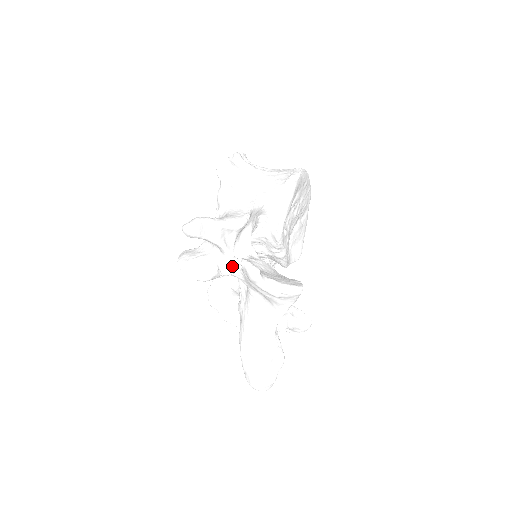
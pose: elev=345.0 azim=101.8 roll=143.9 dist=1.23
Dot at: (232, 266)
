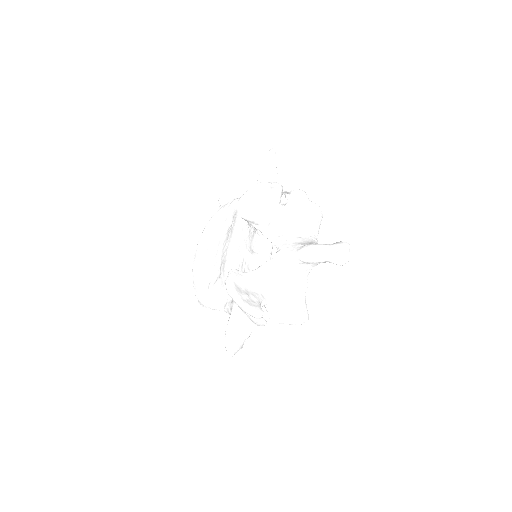
Dot at: occluded
